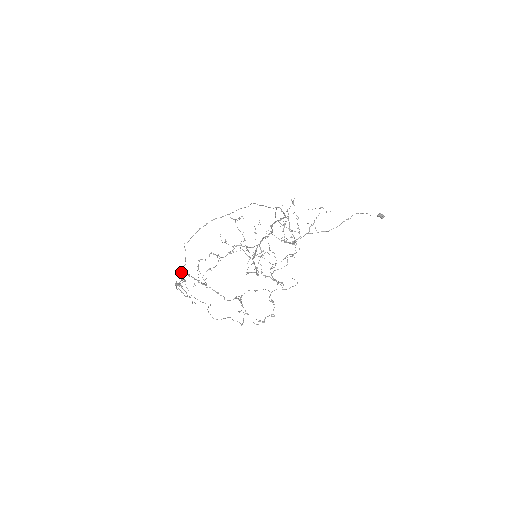
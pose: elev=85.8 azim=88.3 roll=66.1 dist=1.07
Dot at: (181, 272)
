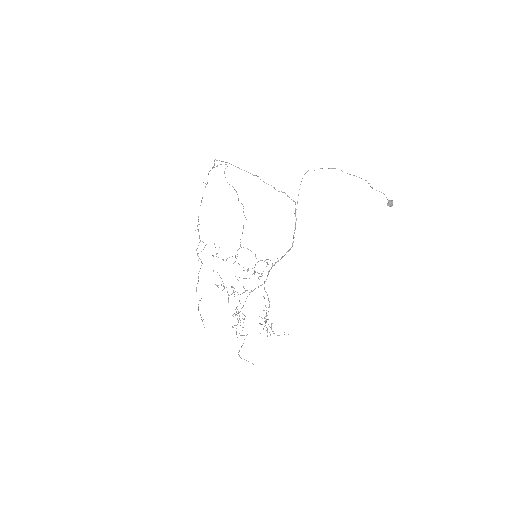
Dot at: occluded
